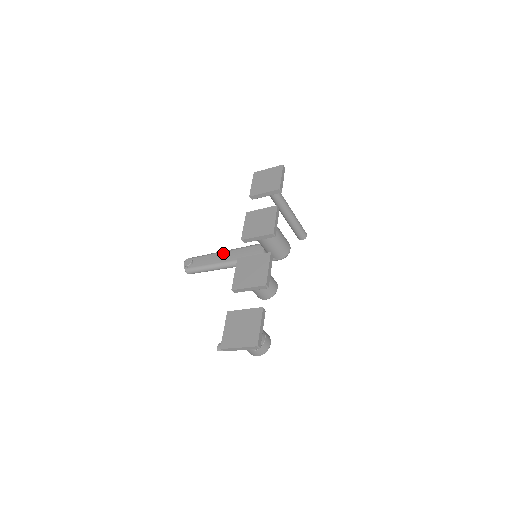
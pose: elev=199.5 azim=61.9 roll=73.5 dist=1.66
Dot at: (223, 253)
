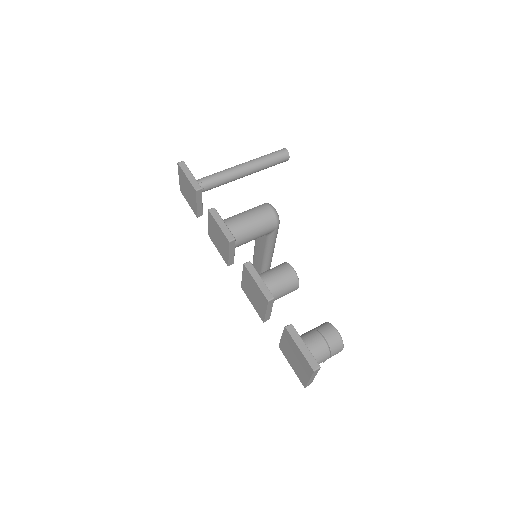
Dot at: (254, 259)
